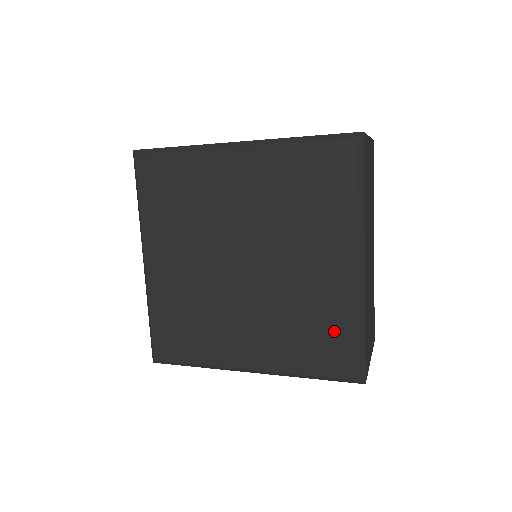
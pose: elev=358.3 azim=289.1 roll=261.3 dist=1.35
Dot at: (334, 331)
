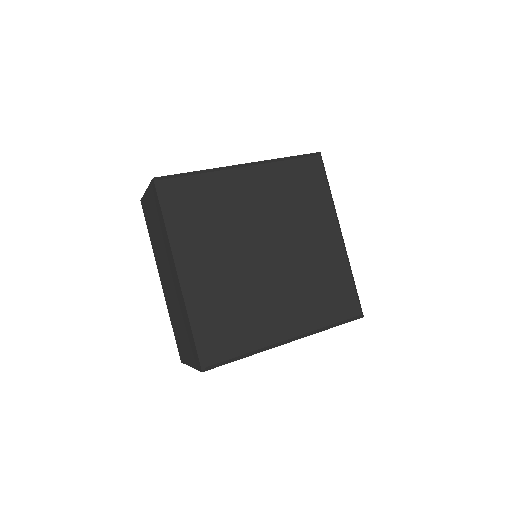
Dot at: (339, 284)
